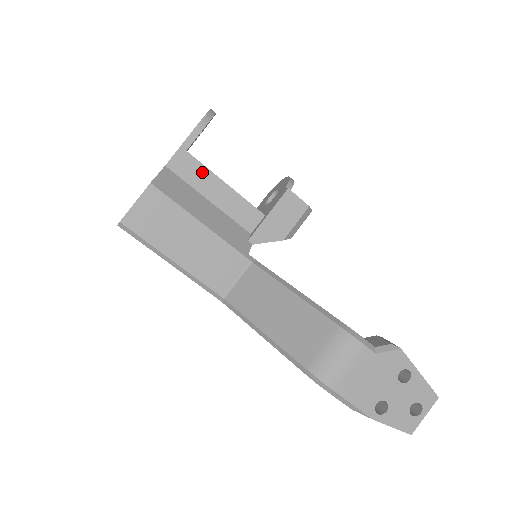
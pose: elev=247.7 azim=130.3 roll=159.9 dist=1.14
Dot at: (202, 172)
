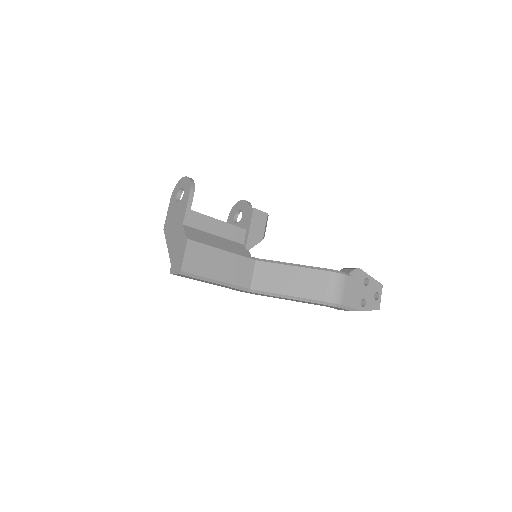
Dot at: (204, 219)
